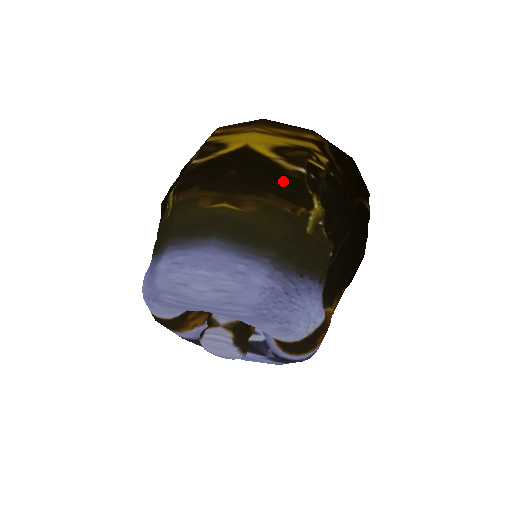
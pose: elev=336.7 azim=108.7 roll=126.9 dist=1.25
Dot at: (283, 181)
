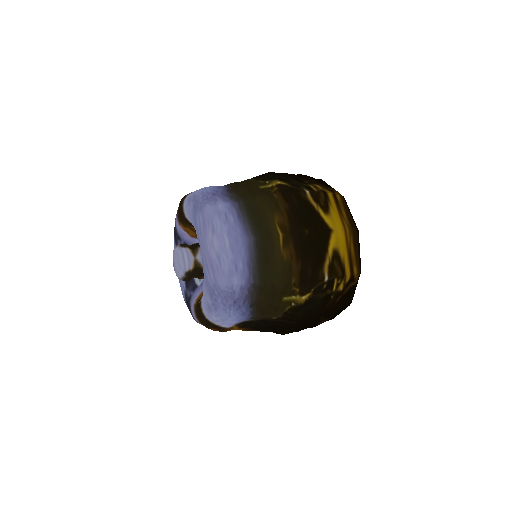
Dot at: (313, 269)
